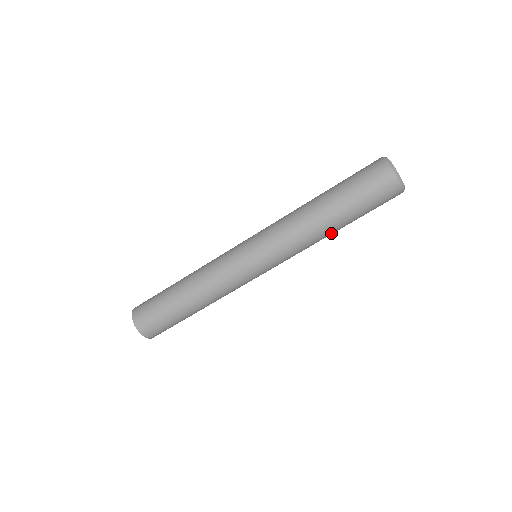
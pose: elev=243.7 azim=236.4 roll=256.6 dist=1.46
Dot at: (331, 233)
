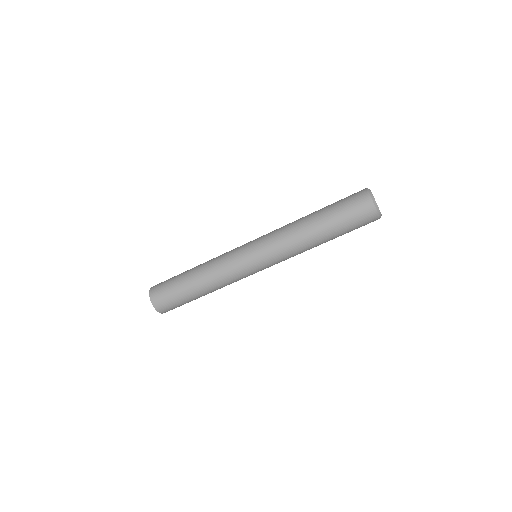
Dot at: occluded
